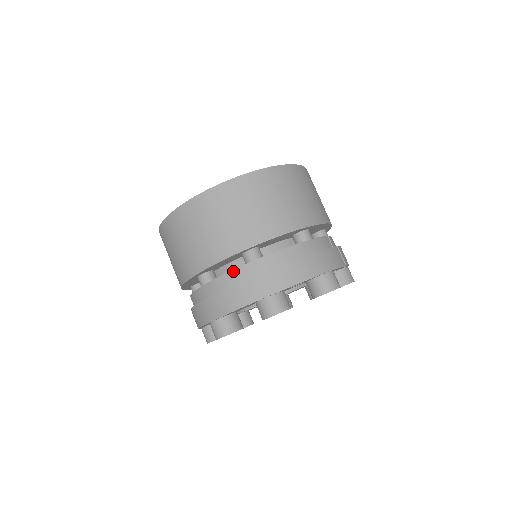
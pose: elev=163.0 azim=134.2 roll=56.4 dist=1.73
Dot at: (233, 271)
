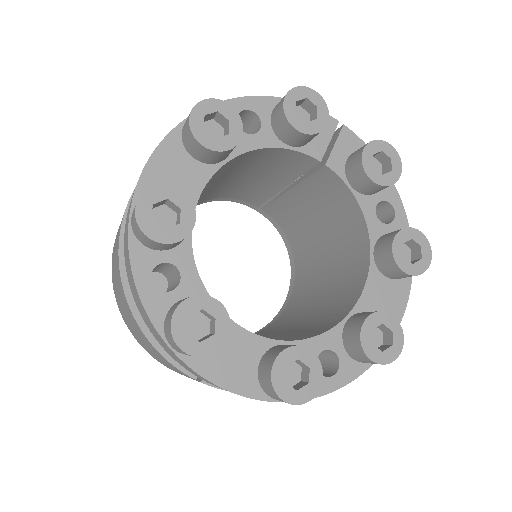
Dot at: occluded
